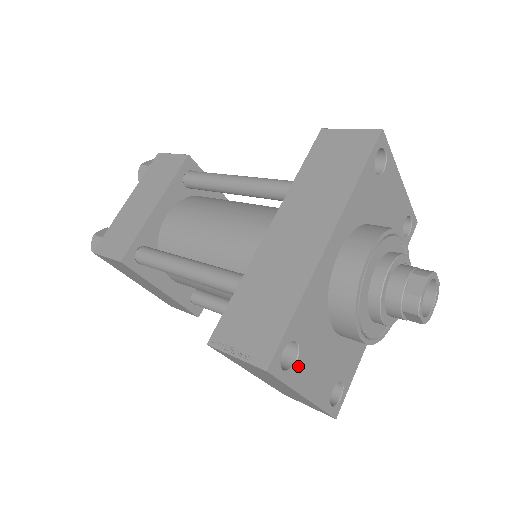
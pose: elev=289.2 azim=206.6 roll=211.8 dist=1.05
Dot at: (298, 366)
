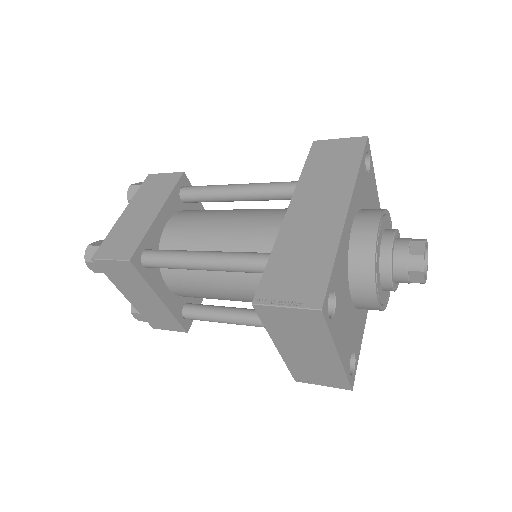
Dot at: (335, 318)
